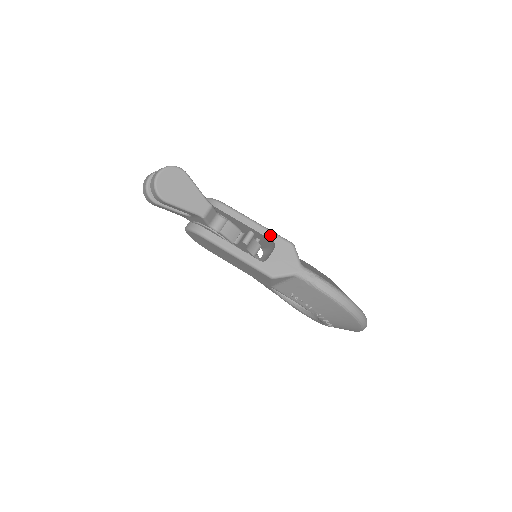
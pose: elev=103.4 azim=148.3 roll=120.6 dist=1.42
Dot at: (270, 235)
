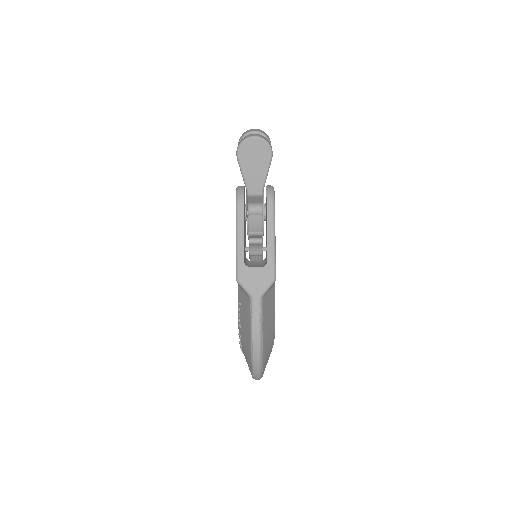
Dot at: (271, 256)
